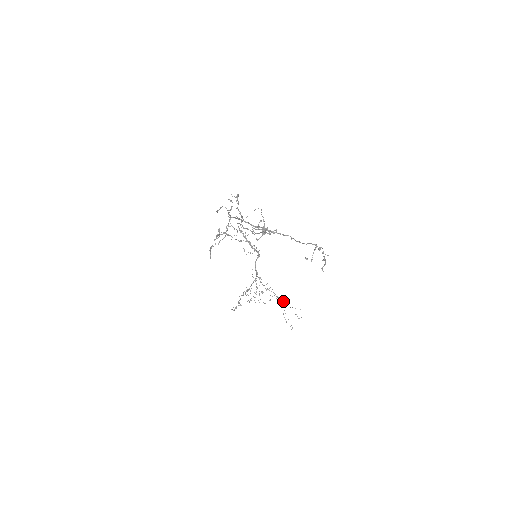
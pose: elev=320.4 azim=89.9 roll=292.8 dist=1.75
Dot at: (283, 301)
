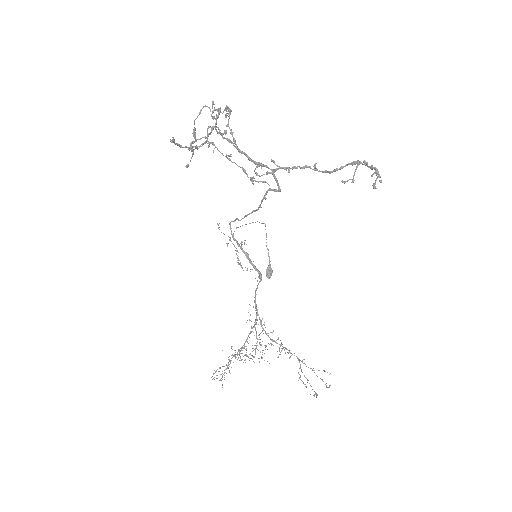
Dot at: (299, 359)
